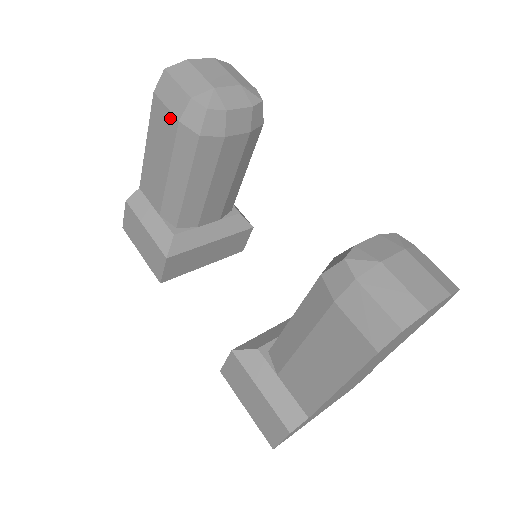
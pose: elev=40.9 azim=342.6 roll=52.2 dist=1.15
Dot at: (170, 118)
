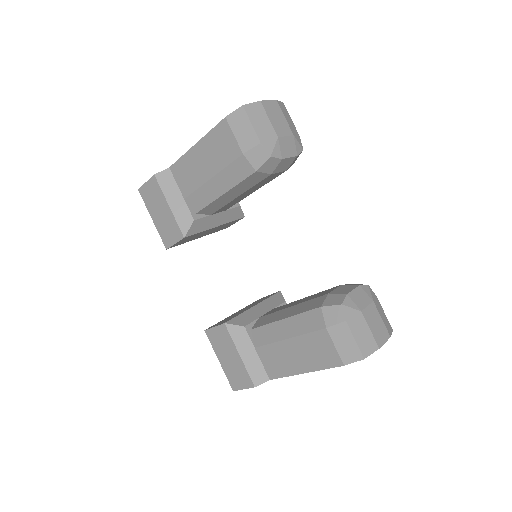
Dot at: (234, 146)
